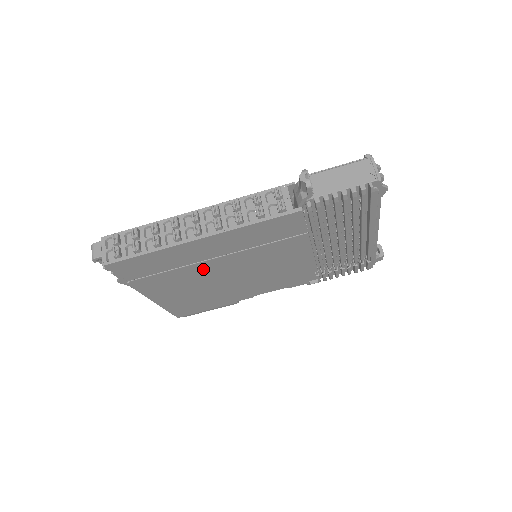
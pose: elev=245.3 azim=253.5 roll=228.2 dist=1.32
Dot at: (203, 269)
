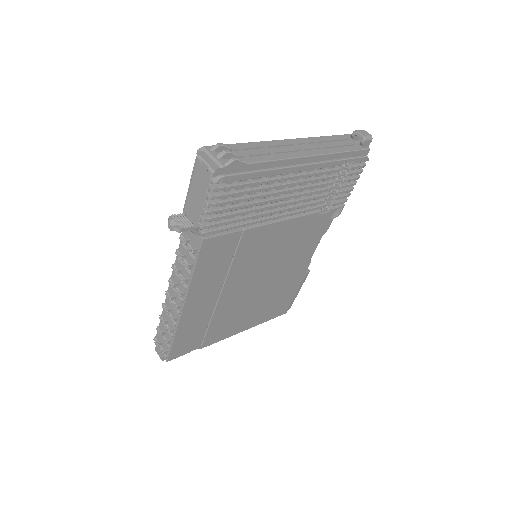
Dot at: (228, 303)
